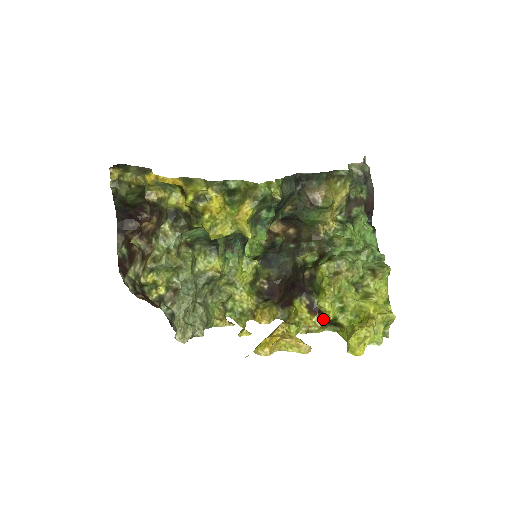
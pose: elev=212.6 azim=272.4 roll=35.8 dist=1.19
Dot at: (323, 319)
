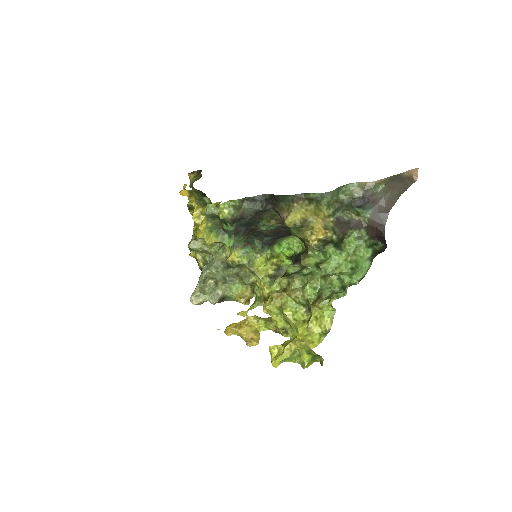
Dot at: occluded
